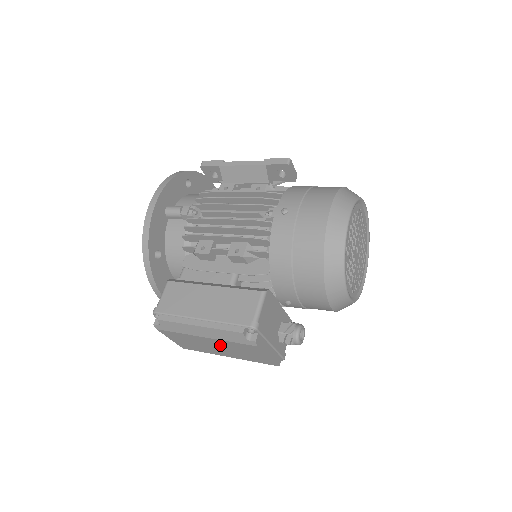
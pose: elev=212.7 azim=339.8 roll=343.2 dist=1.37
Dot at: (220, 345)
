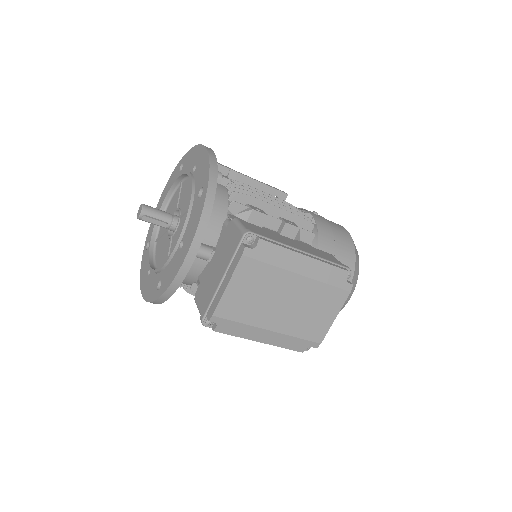
Dot at: (299, 295)
